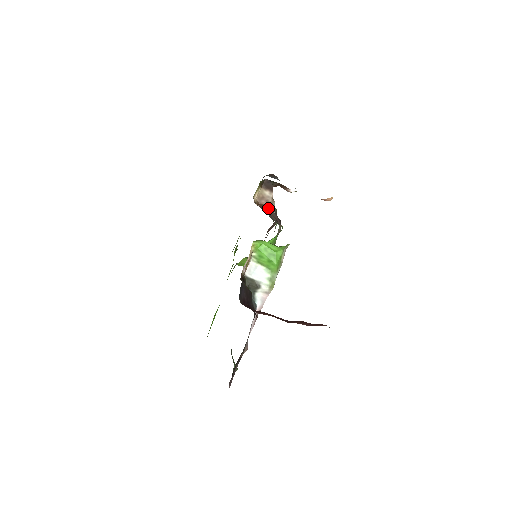
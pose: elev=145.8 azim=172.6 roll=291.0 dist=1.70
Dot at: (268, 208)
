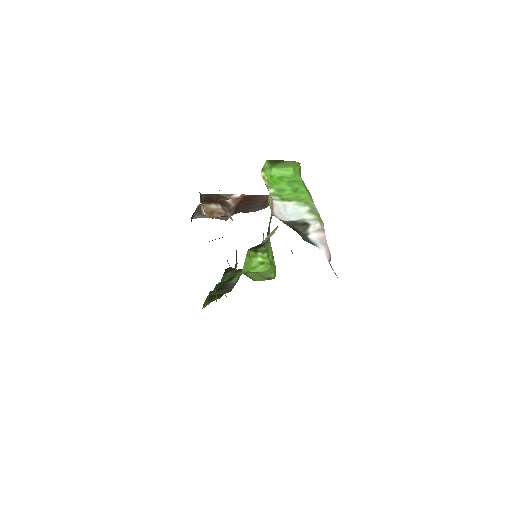
Dot at: (226, 216)
